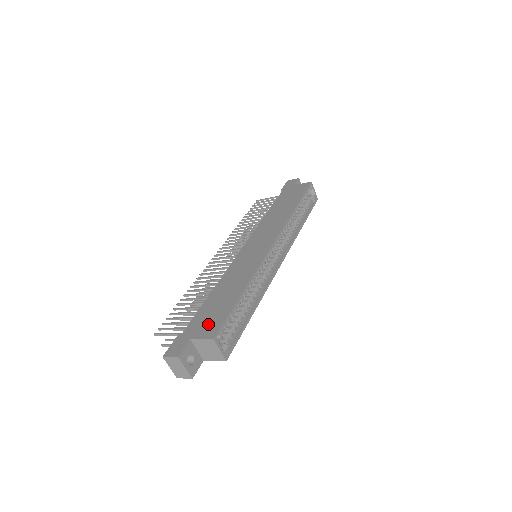
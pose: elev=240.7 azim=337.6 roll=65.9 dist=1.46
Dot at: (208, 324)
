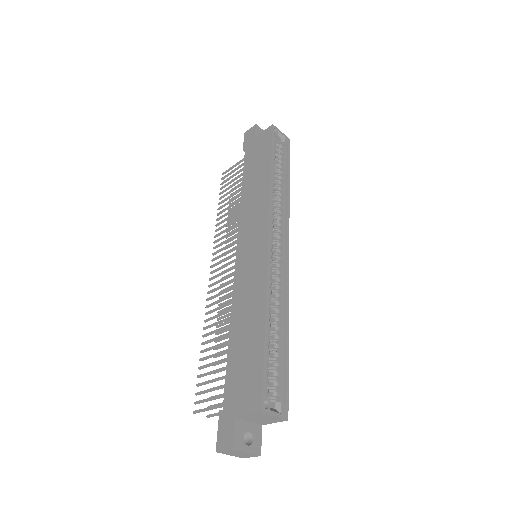
Dot at: (246, 389)
